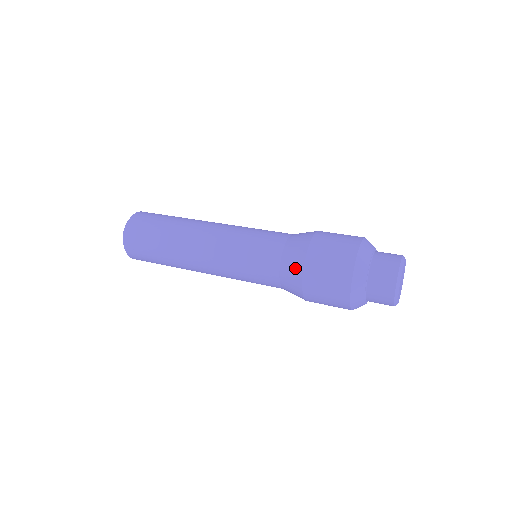
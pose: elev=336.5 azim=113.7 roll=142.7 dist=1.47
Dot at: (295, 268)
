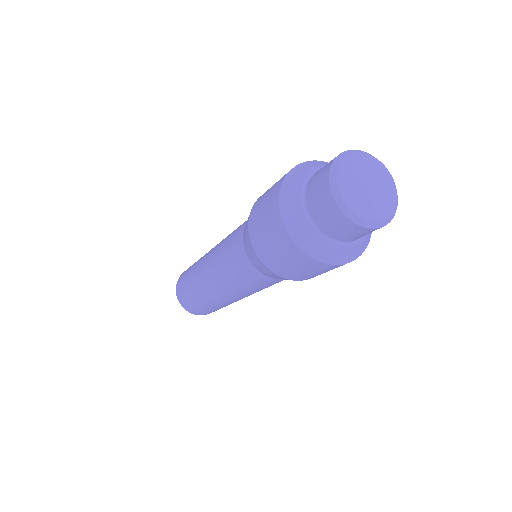
Dot at: occluded
